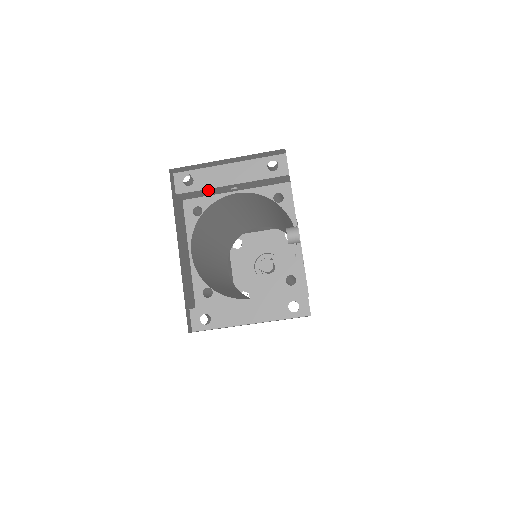
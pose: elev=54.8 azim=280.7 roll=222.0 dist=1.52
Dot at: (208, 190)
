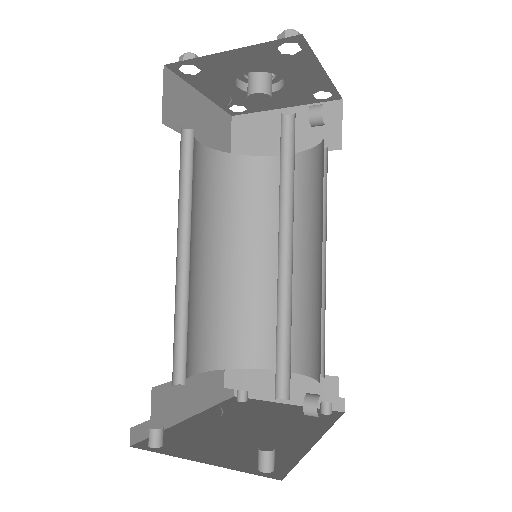
Dot at: occluded
